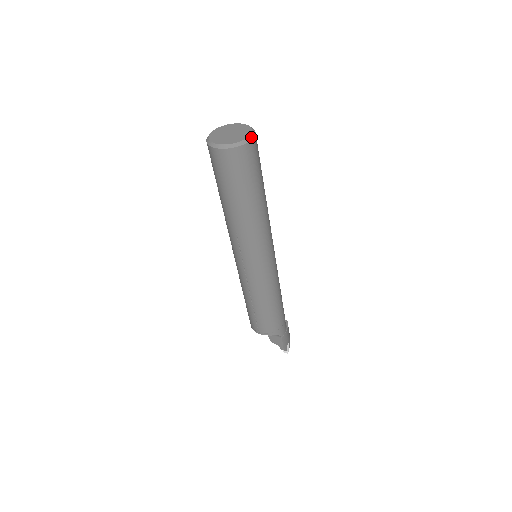
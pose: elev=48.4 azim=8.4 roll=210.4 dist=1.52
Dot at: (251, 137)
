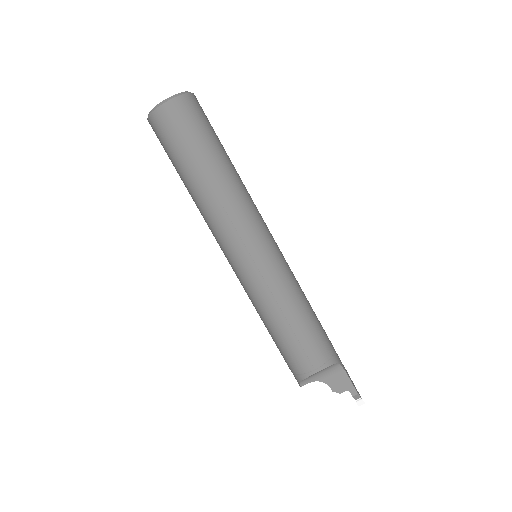
Dot at: (192, 93)
